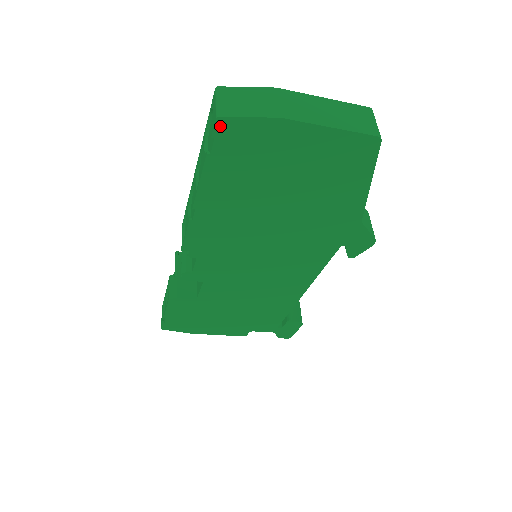
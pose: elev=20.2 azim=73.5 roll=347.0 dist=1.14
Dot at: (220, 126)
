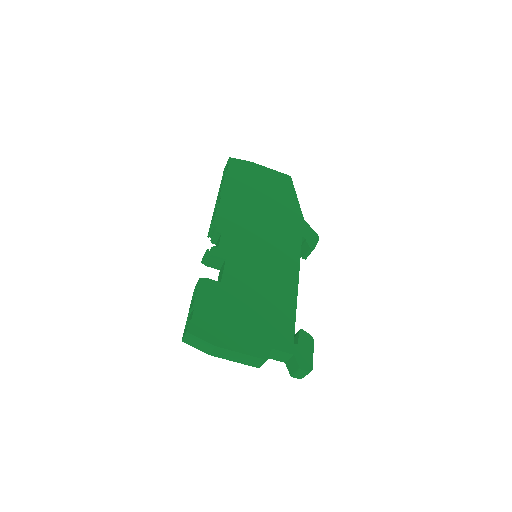
Dot at: (231, 161)
